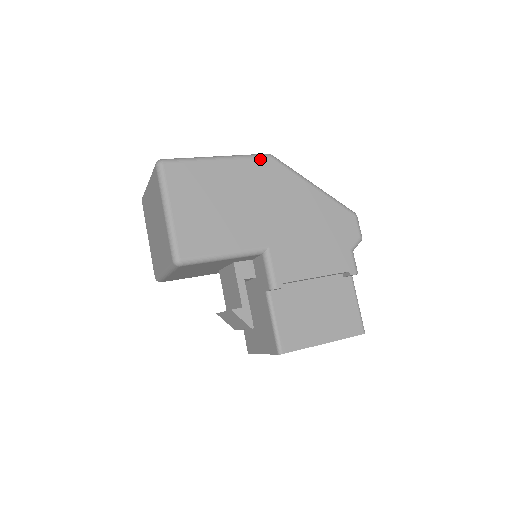
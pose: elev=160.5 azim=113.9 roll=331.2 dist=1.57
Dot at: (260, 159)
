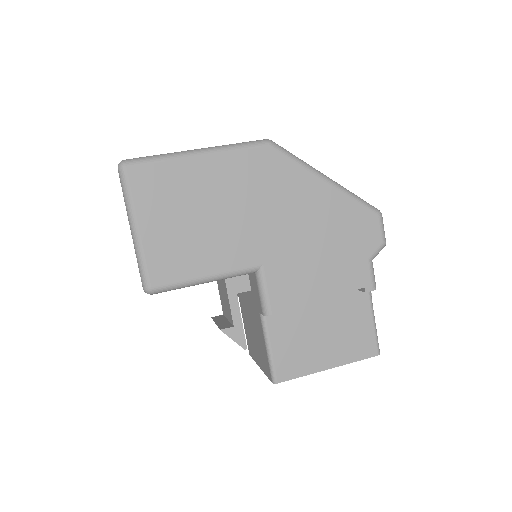
Dot at: (255, 149)
